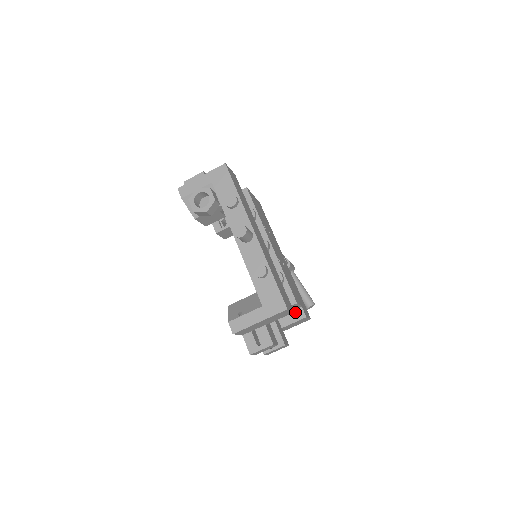
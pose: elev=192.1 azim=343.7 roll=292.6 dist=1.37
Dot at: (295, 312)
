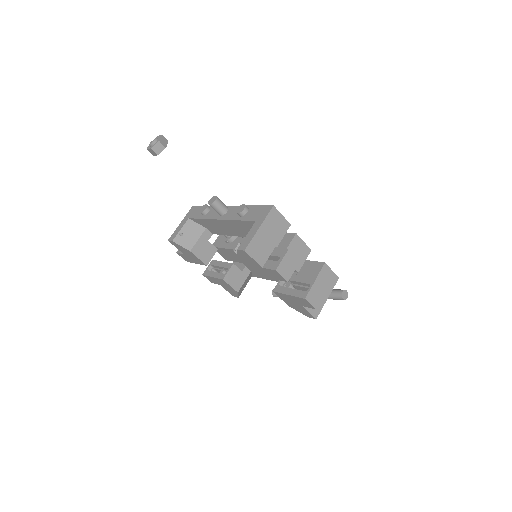
Dot at: (314, 268)
